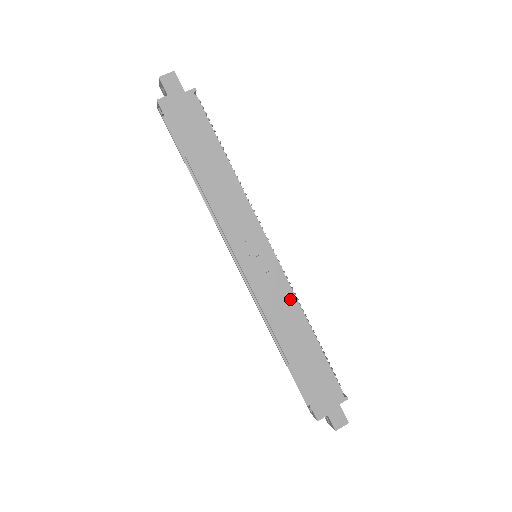
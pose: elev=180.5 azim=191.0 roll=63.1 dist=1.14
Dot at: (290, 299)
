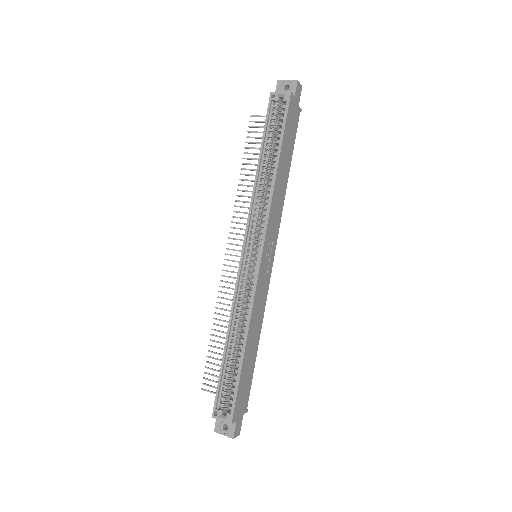
Dot at: (264, 306)
